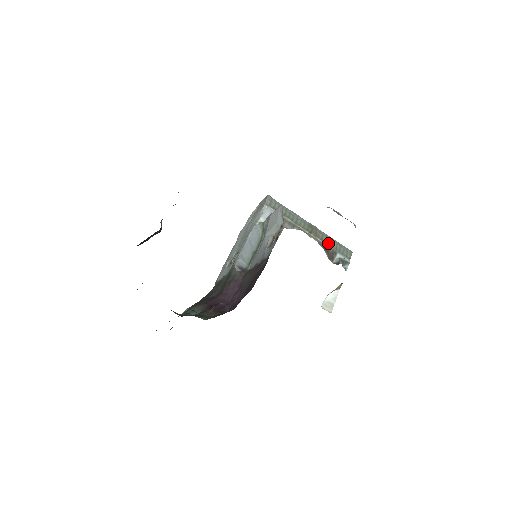
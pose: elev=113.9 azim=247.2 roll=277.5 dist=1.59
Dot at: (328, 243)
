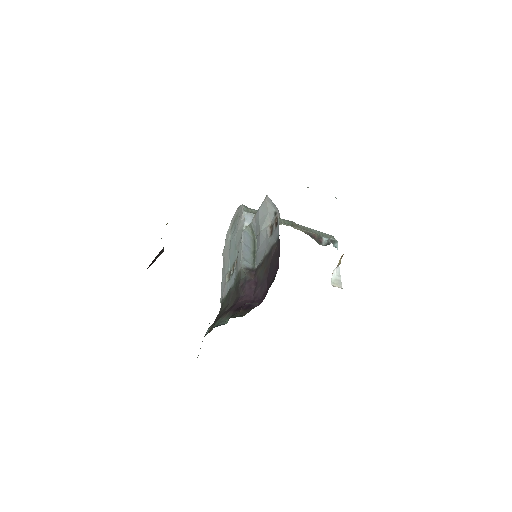
Dot at: (311, 231)
